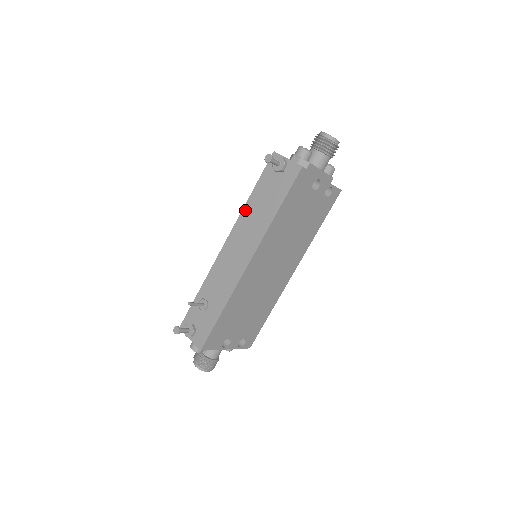
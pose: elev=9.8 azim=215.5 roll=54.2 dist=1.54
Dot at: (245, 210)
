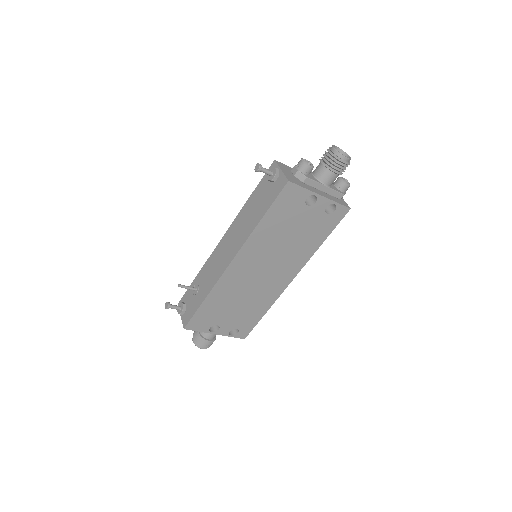
Dot at: (242, 212)
